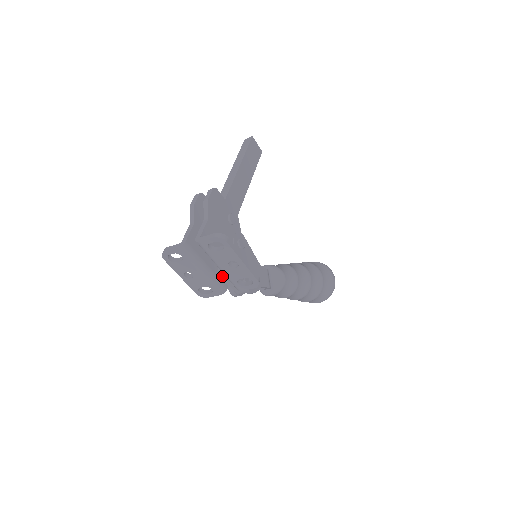
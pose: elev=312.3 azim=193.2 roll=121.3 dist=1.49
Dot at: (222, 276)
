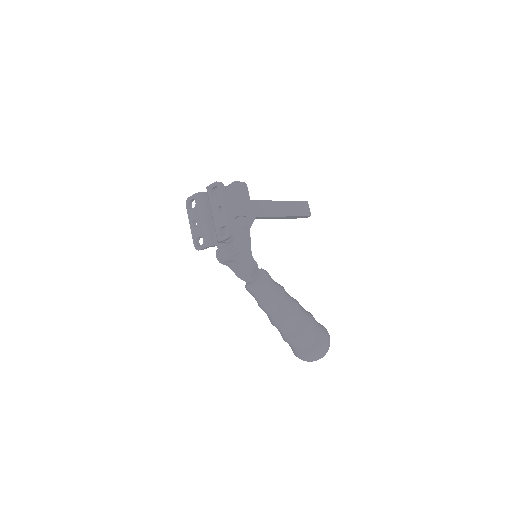
Dot at: (215, 233)
